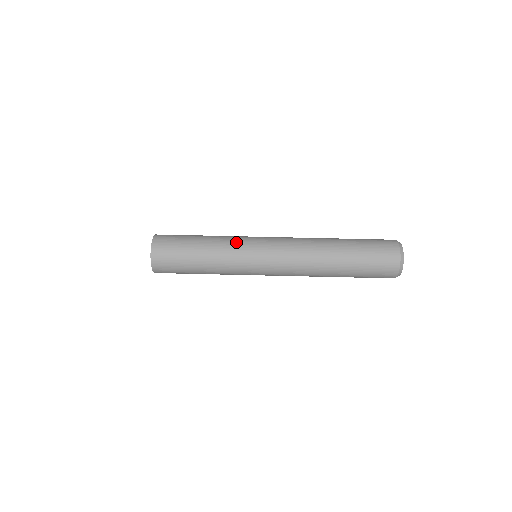
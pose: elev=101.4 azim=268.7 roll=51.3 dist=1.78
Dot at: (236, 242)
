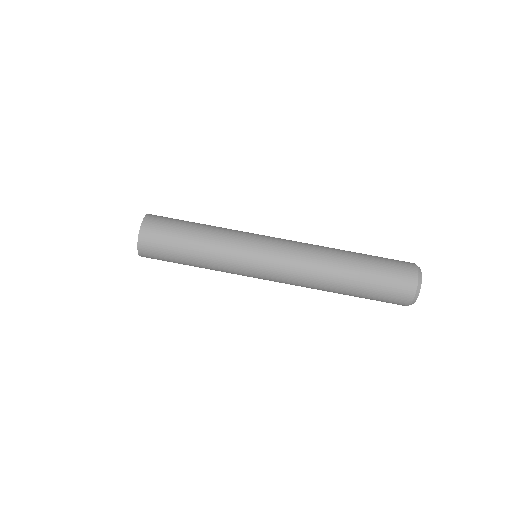
Dot at: (235, 241)
